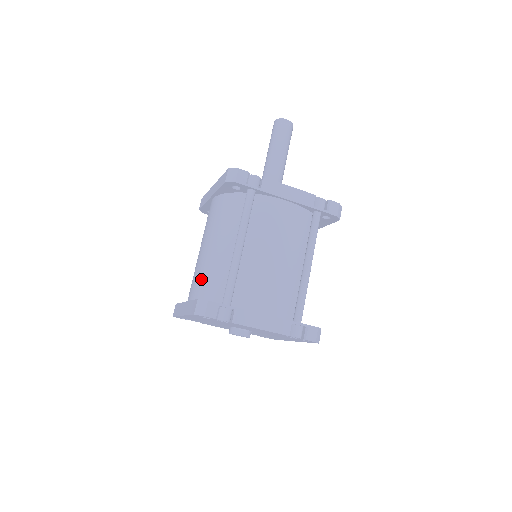
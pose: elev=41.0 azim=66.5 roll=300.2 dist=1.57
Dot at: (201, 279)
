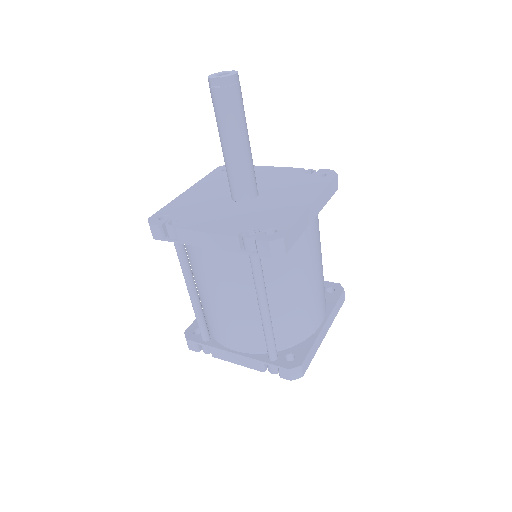
Dot at: occluded
